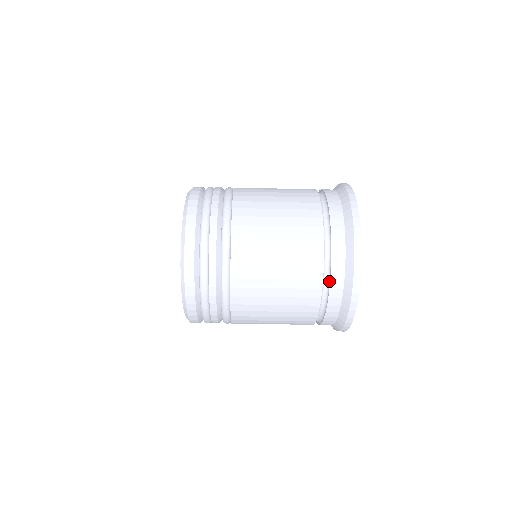
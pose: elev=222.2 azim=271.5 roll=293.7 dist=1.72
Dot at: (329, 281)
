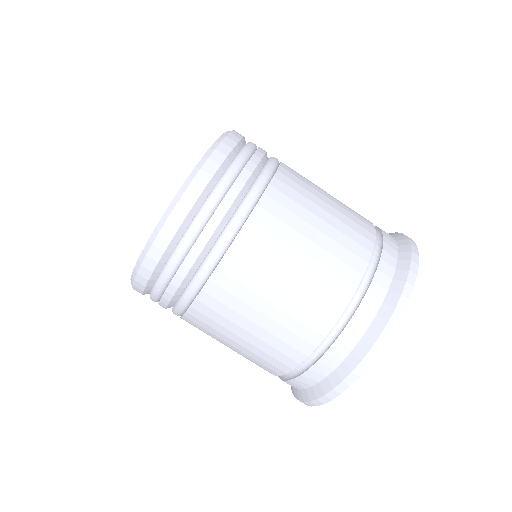
Dot at: (373, 272)
